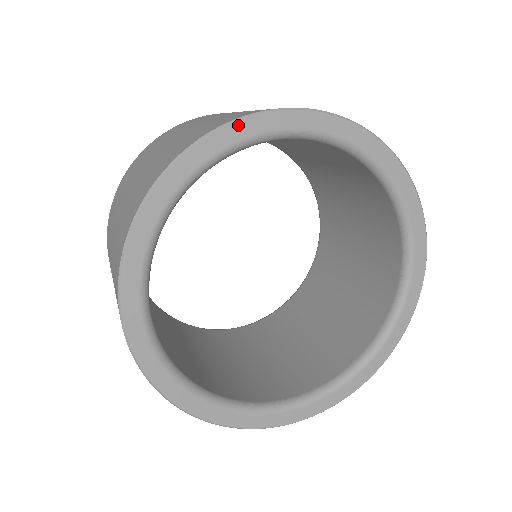
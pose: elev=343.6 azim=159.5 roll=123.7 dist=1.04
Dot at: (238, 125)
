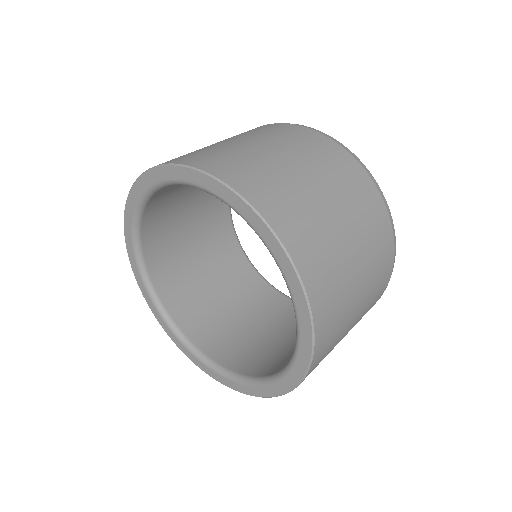
Dot at: (199, 174)
